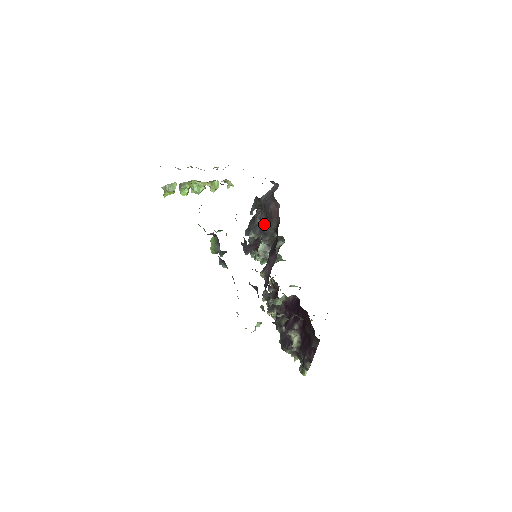
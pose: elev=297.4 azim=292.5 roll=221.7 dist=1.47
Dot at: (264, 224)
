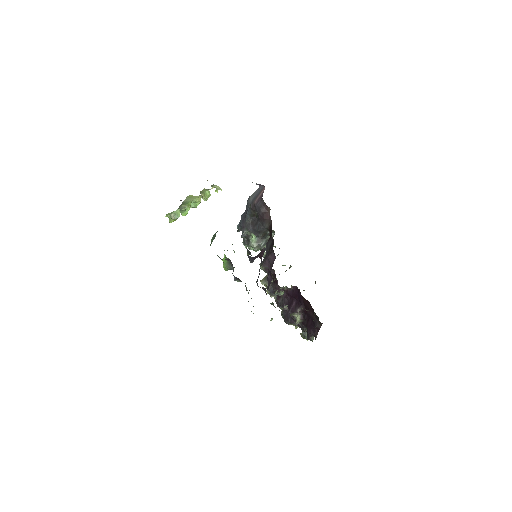
Dot at: (256, 224)
